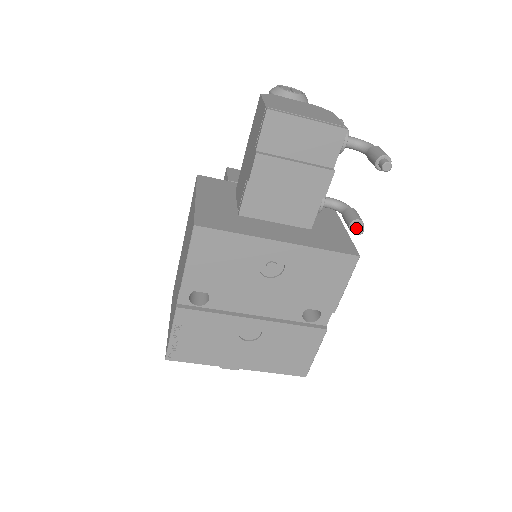
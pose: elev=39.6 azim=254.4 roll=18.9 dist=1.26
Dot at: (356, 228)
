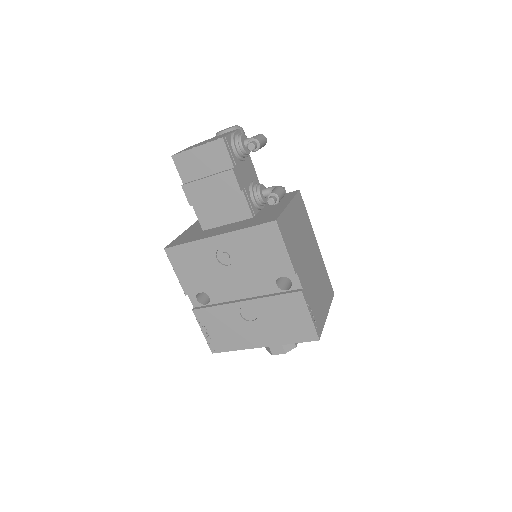
Dot at: (267, 201)
